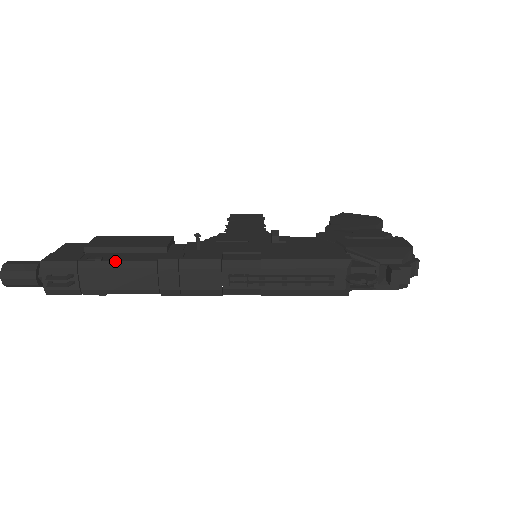
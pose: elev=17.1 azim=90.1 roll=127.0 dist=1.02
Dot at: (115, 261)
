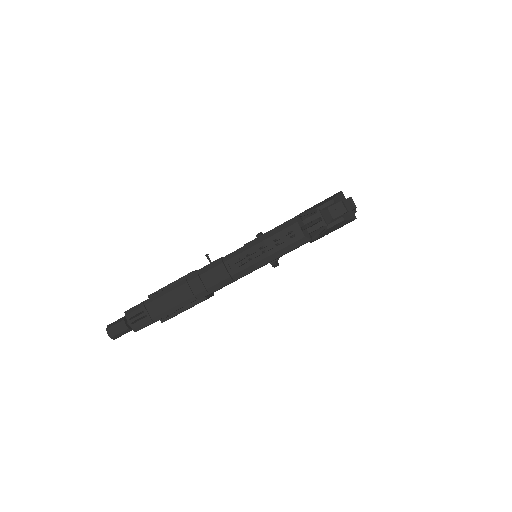
Dot at: (163, 291)
